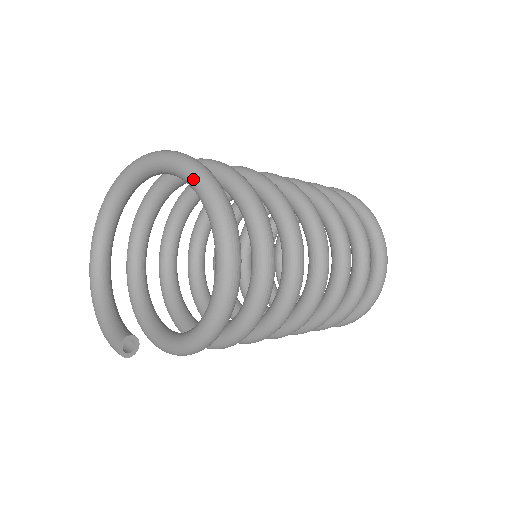
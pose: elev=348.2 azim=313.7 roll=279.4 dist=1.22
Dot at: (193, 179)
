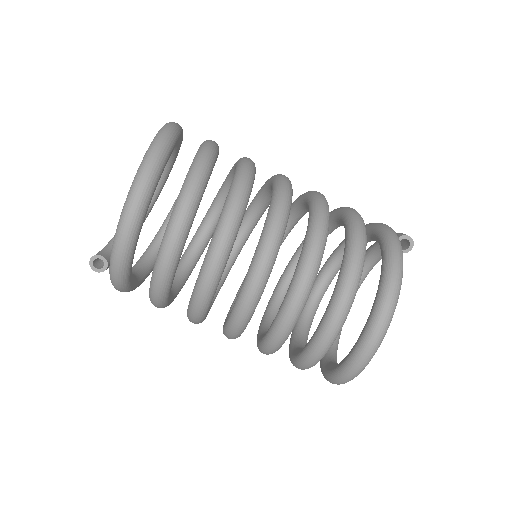
Dot at: (150, 144)
